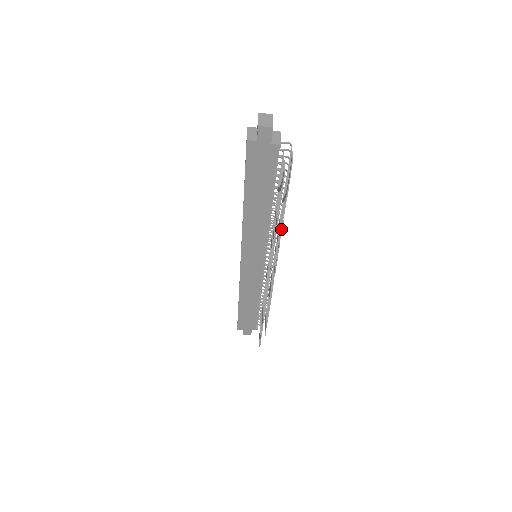
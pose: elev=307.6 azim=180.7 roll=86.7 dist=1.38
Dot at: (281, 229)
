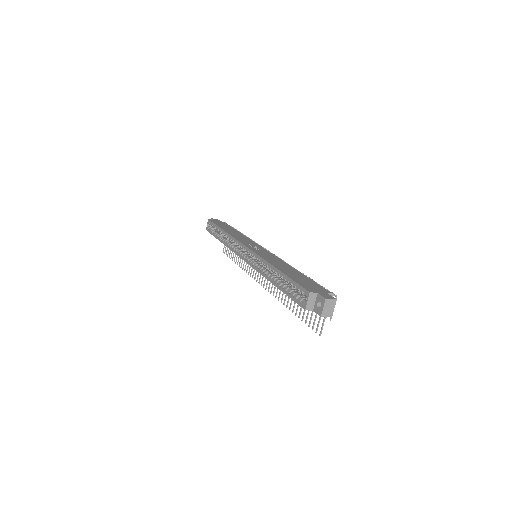
Dot at: occluded
